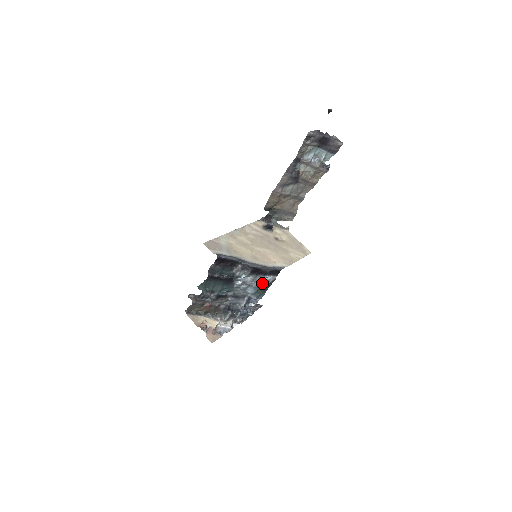
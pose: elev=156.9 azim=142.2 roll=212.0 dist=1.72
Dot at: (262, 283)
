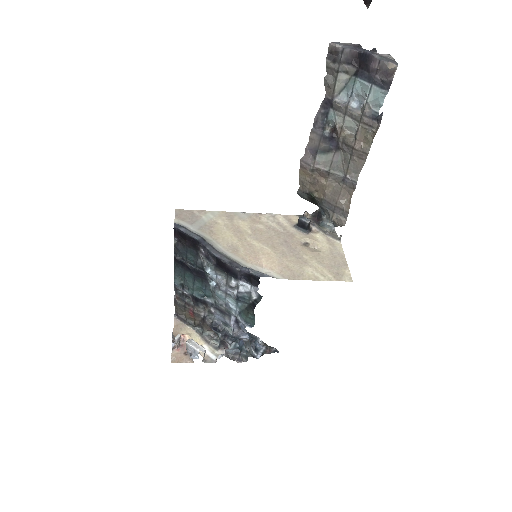
Dot at: (241, 295)
